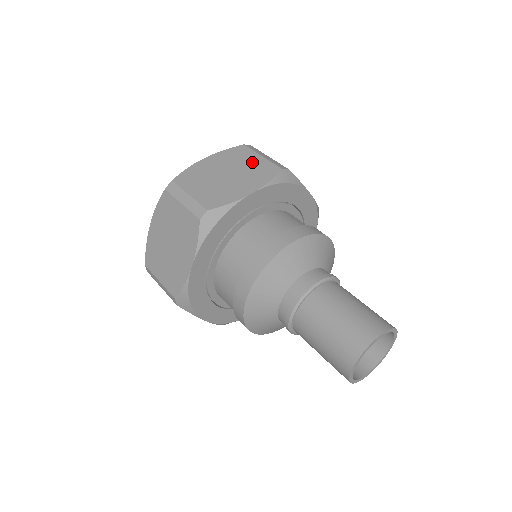
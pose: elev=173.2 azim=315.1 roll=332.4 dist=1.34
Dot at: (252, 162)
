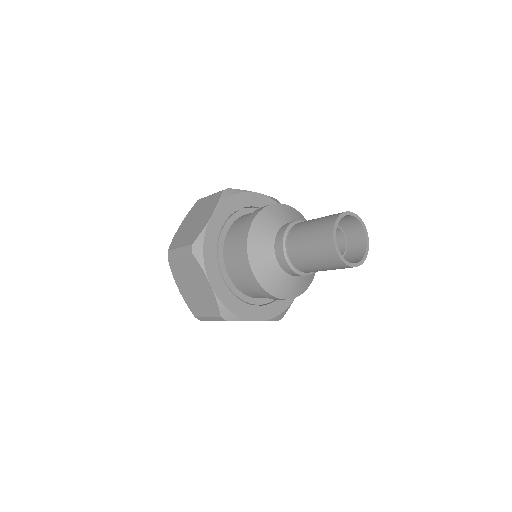
Dot at: (205, 203)
